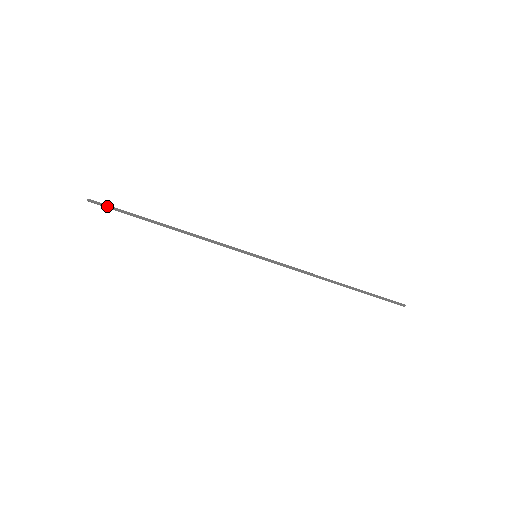
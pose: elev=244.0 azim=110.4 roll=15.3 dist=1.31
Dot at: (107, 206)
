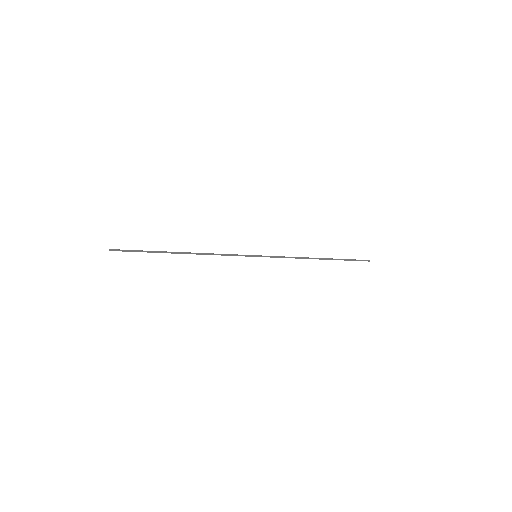
Dot at: (127, 251)
